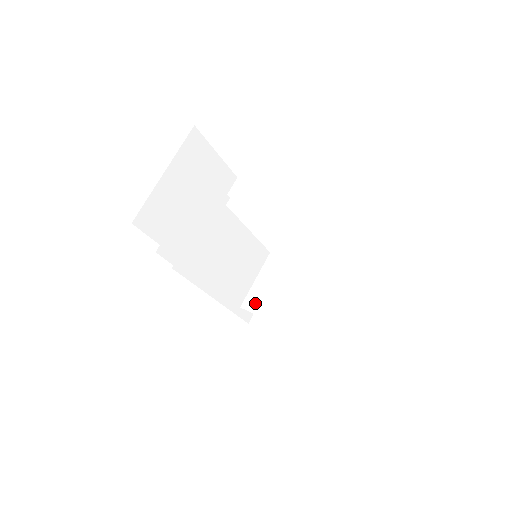
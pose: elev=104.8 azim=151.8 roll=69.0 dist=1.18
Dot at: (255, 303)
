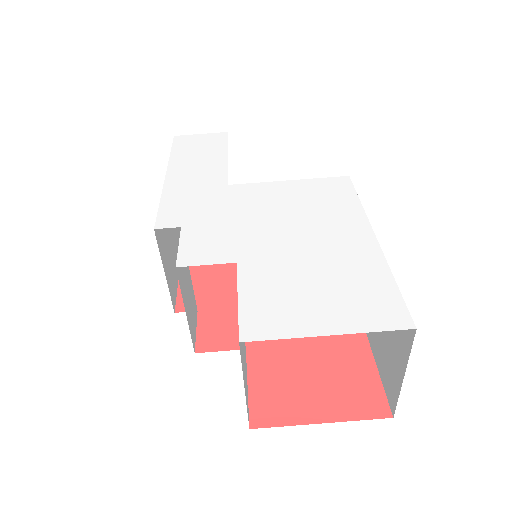
Dot at: occluded
